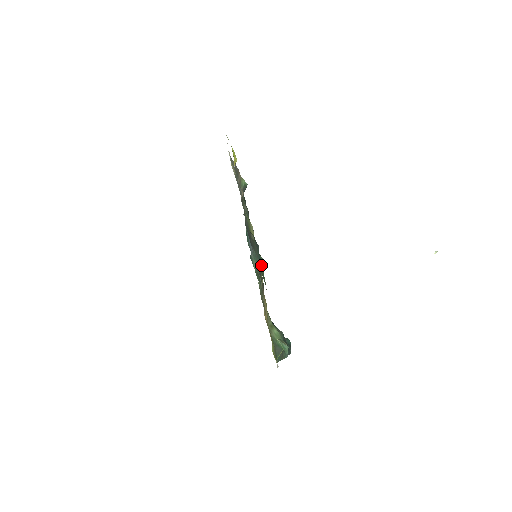
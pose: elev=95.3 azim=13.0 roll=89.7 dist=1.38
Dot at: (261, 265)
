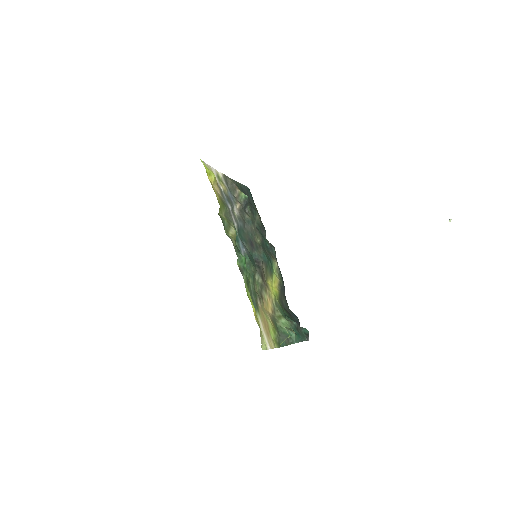
Dot at: (238, 260)
